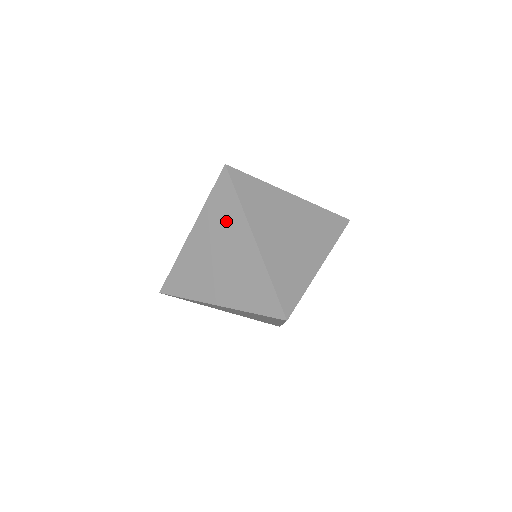
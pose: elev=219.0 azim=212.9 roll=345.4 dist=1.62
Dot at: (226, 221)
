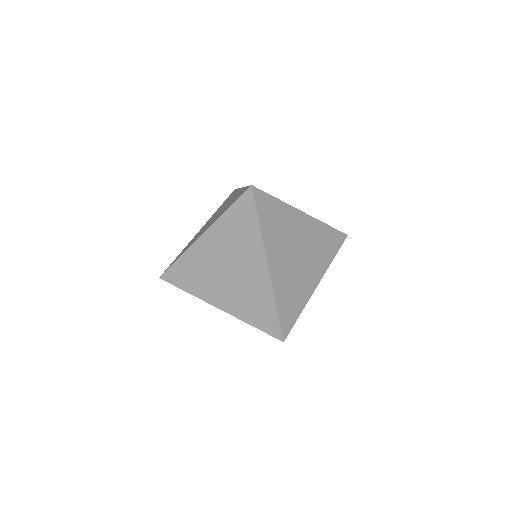
Dot at: occluded
